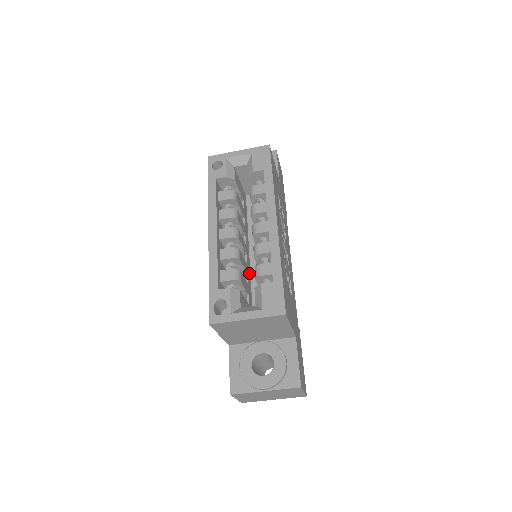
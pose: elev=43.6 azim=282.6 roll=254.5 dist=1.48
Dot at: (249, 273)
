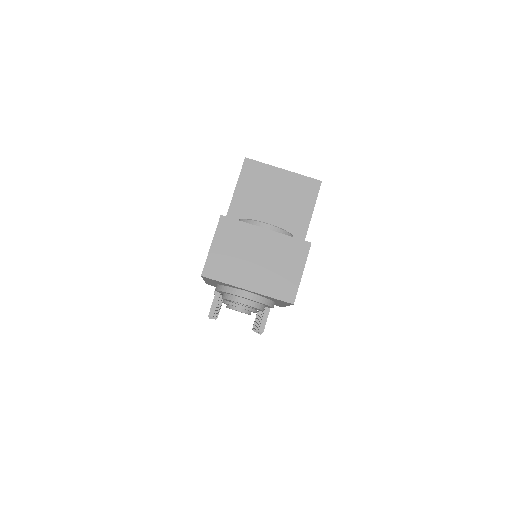
Dot at: occluded
